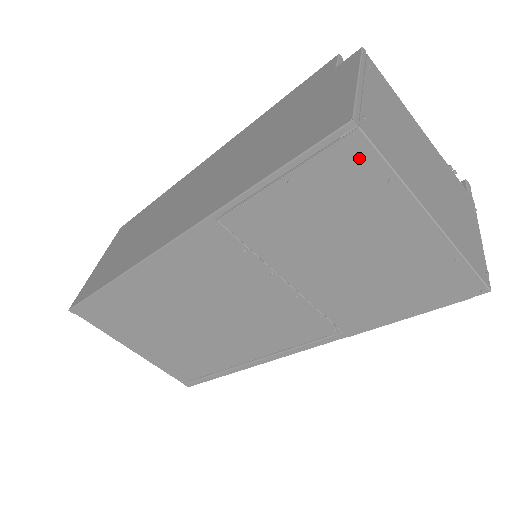
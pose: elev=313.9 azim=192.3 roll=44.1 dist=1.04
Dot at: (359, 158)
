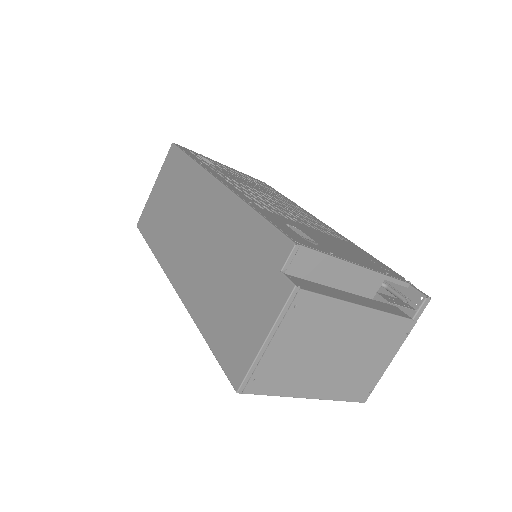
Dot at: occluded
